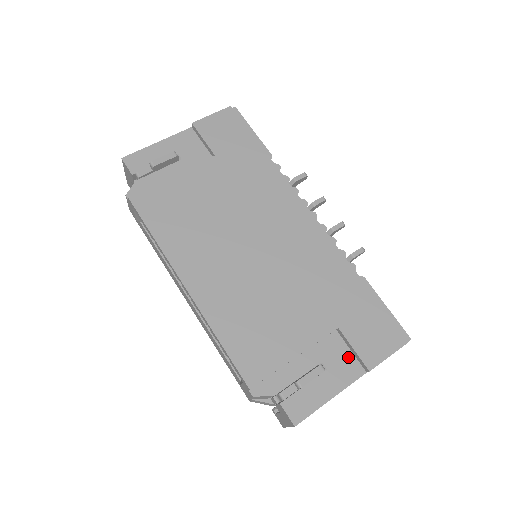
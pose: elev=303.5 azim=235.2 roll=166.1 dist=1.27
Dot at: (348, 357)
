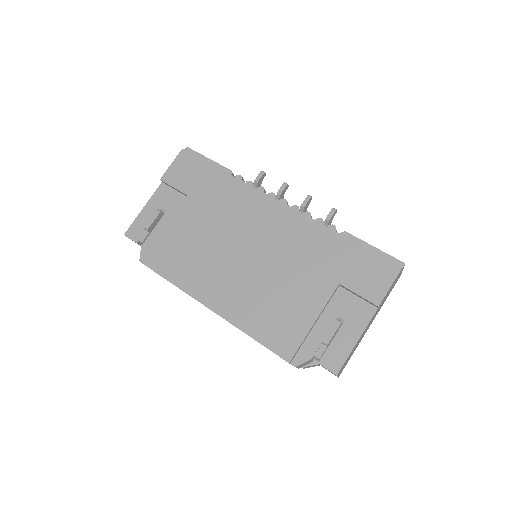
Dot at: (358, 303)
